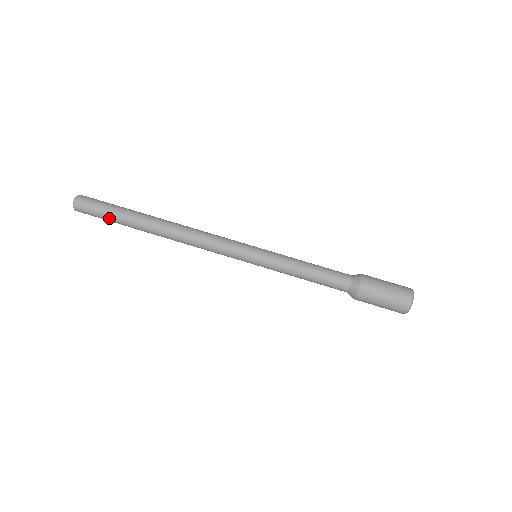
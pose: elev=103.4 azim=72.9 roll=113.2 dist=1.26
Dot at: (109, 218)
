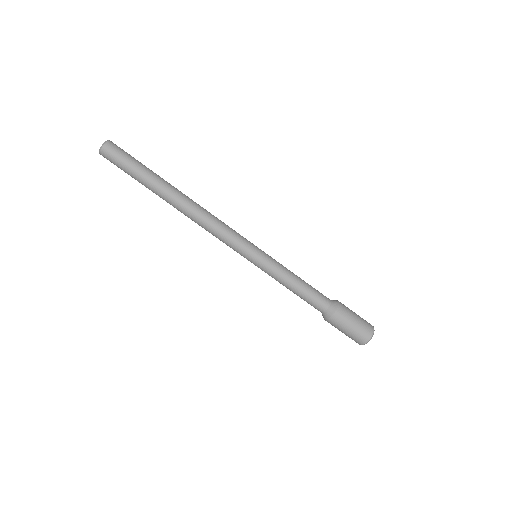
Dot at: (132, 175)
